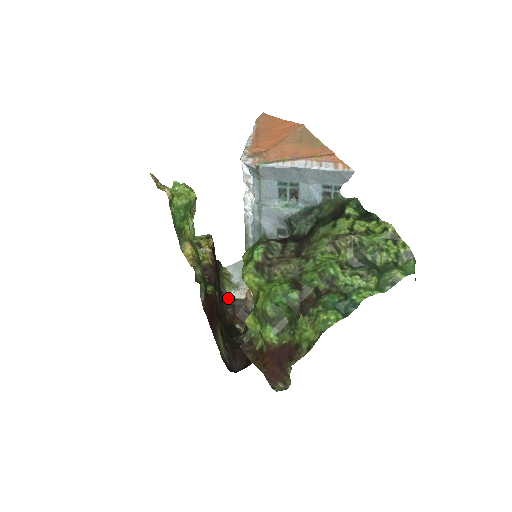
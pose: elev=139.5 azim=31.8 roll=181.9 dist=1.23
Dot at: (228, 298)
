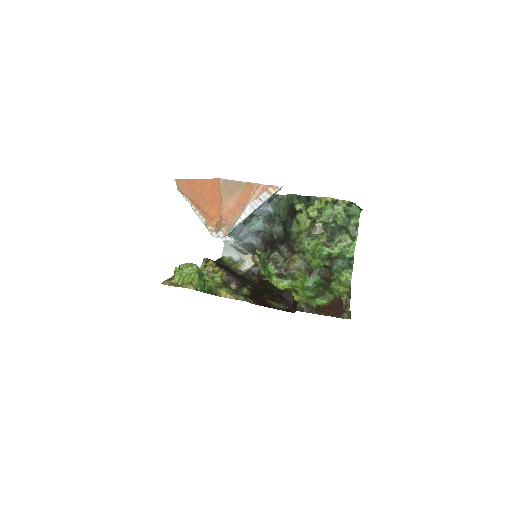
Dot at: (246, 273)
